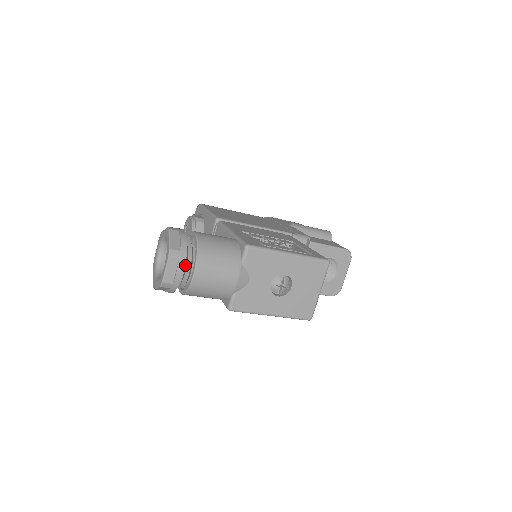
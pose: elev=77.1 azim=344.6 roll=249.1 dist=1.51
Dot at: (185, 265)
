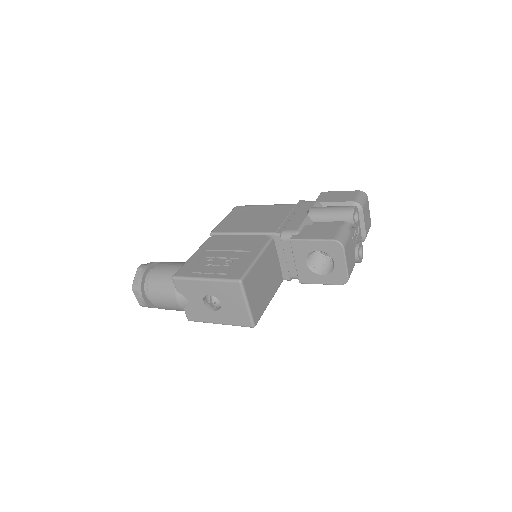
Dot at: (147, 293)
